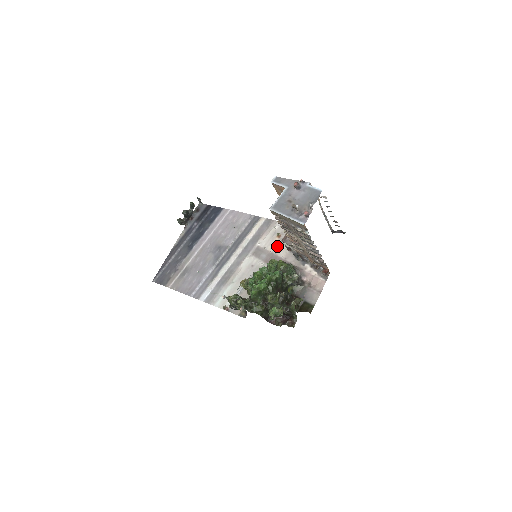
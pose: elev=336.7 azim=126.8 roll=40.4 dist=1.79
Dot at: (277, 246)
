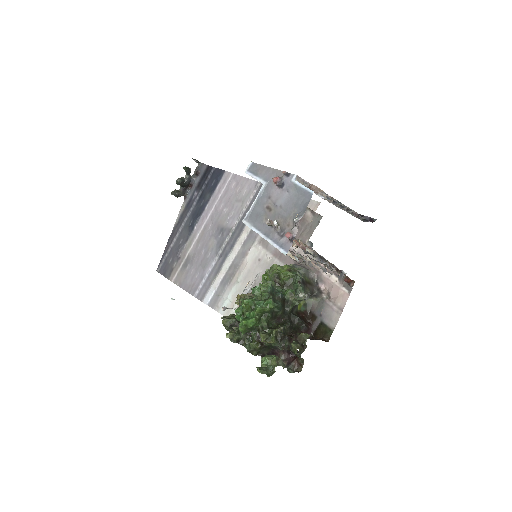
Dot at: occluded
